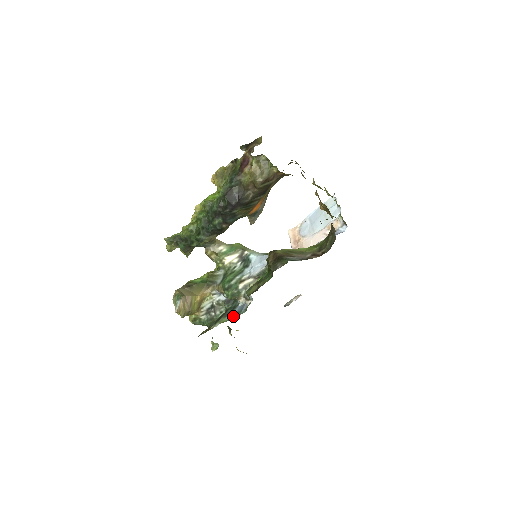
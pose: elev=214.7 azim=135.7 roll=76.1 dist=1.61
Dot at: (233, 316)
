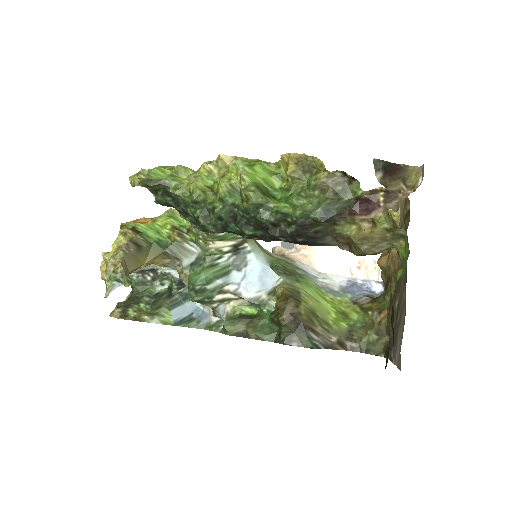
Dot at: (183, 321)
